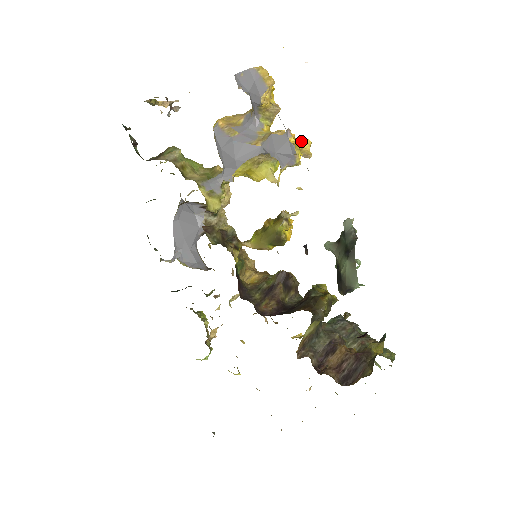
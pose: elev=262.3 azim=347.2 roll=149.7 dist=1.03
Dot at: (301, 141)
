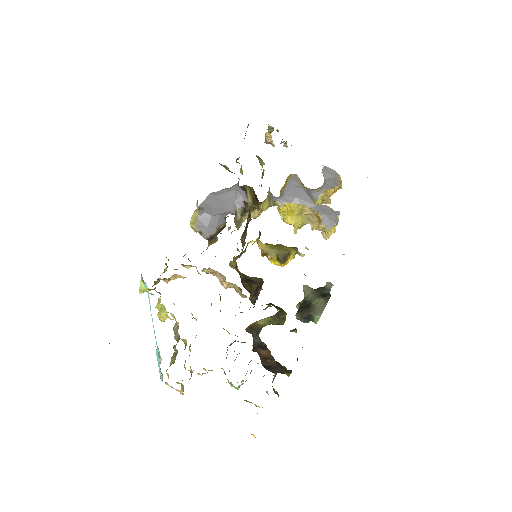
Dot at: occluded
